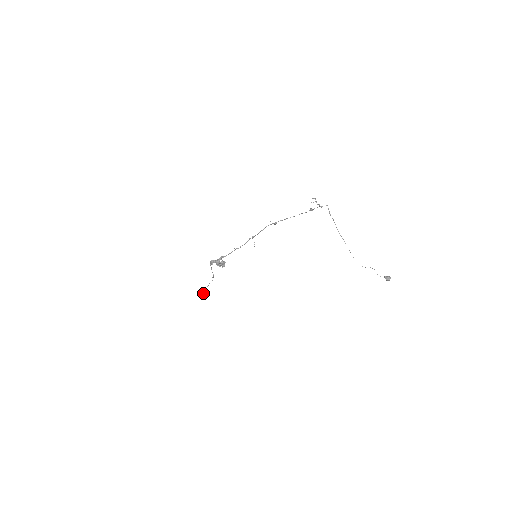
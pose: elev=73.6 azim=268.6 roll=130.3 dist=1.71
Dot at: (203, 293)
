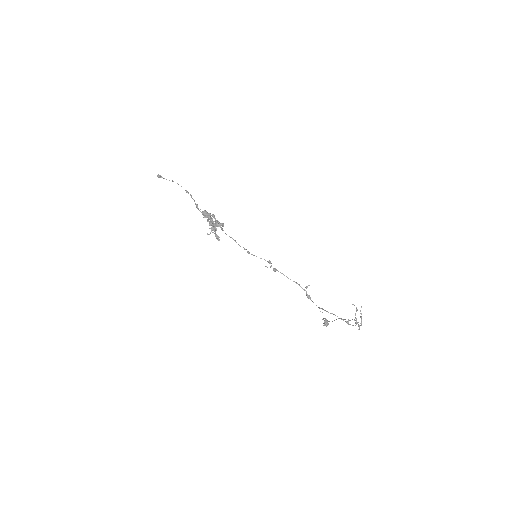
Dot at: (158, 177)
